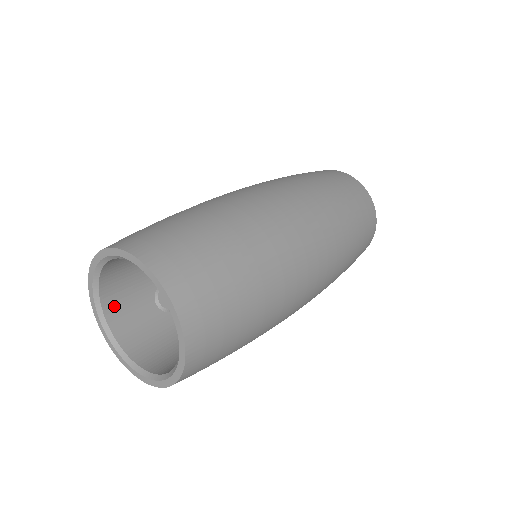
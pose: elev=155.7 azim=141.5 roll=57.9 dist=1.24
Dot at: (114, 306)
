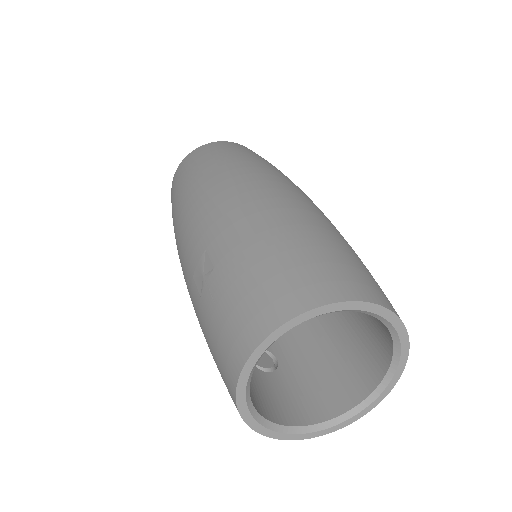
Dot at: (266, 409)
